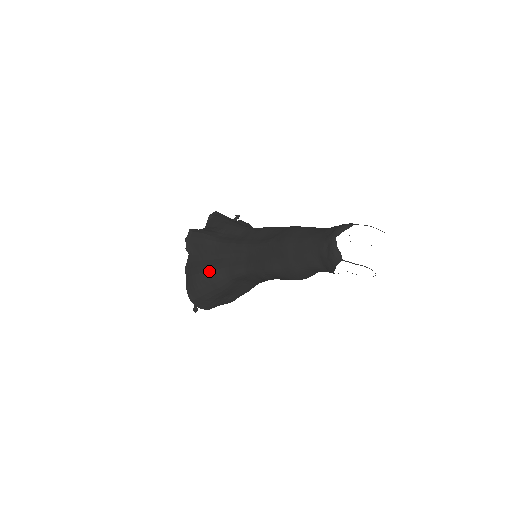
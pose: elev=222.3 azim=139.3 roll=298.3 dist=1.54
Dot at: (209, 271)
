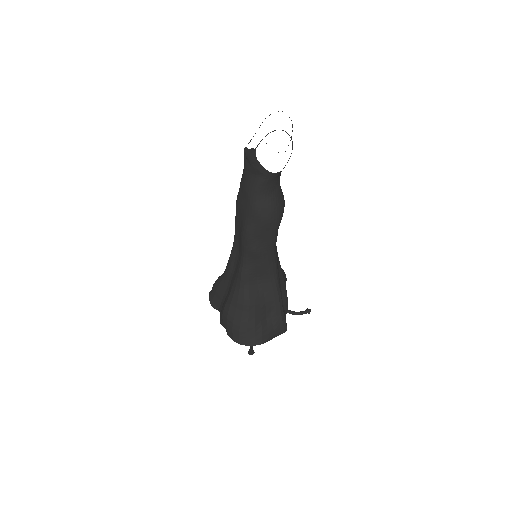
Dot at: (228, 298)
